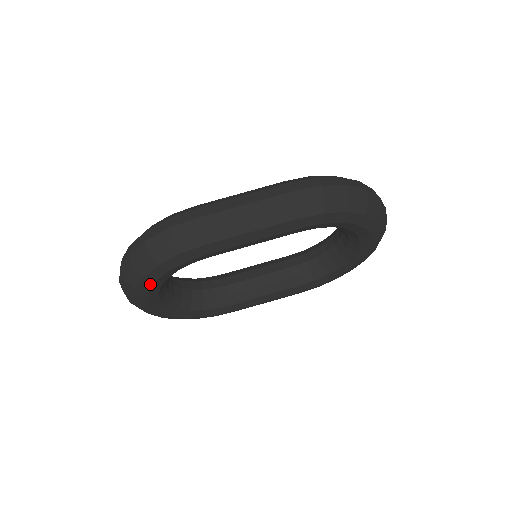
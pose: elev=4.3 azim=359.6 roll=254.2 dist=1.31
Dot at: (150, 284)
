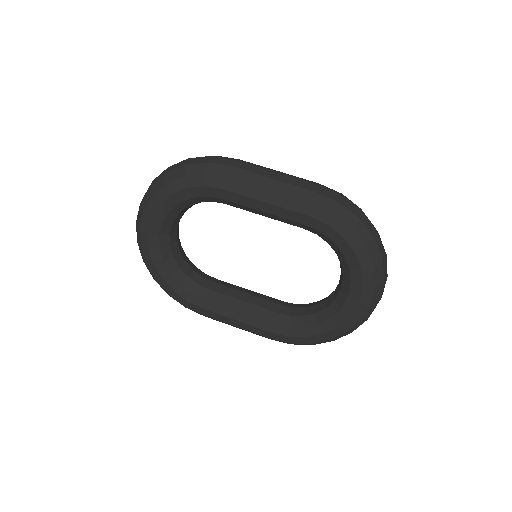
Dot at: (166, 196)
